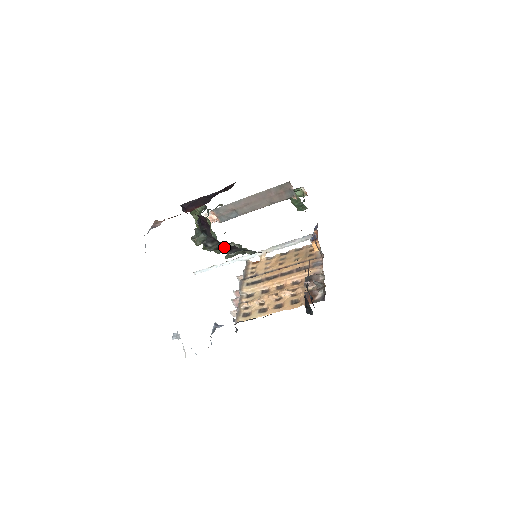
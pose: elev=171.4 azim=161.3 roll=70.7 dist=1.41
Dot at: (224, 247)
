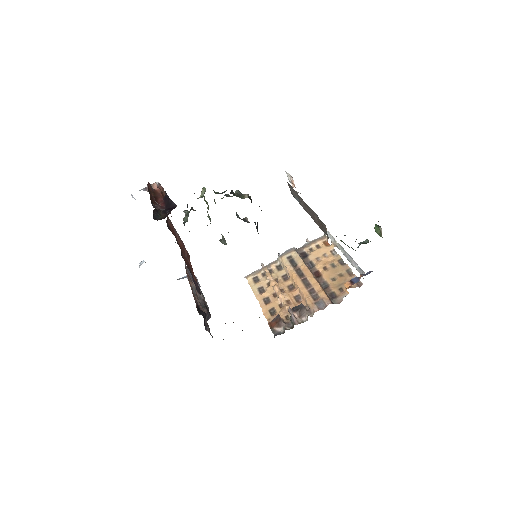
Dot at: occluded
